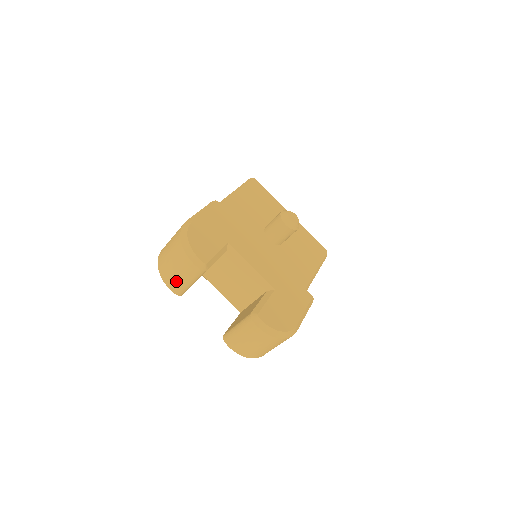
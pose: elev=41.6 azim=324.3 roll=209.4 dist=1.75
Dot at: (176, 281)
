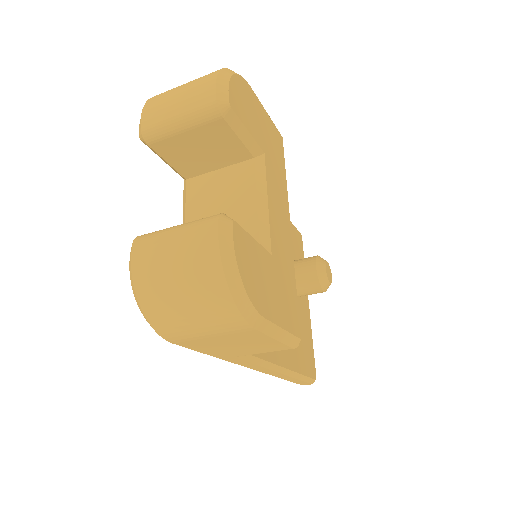
Dot at: (163, 108)
